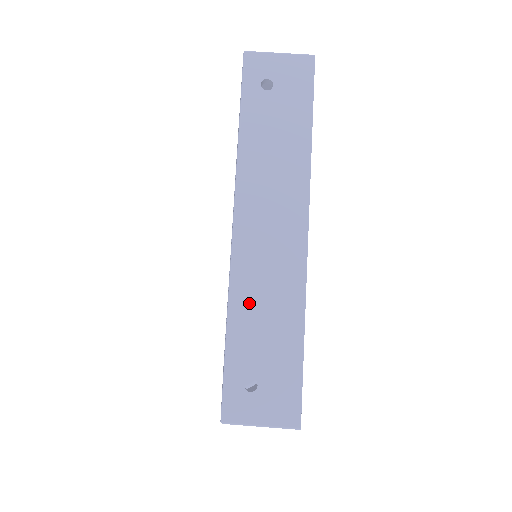
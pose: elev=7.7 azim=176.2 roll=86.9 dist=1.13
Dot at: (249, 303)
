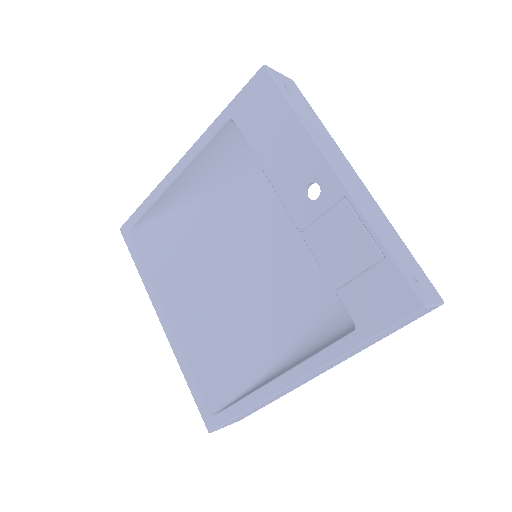
Dot at: (376, 223)
